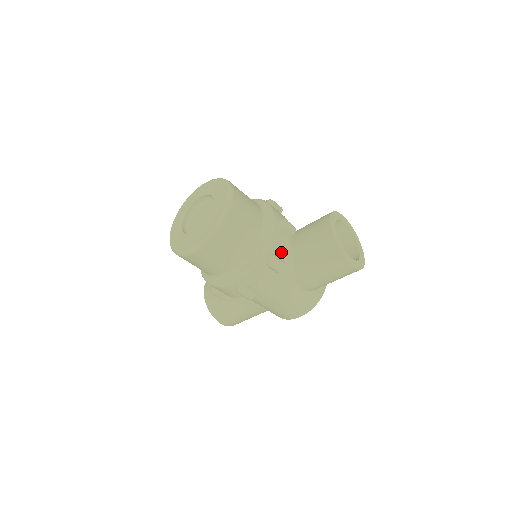
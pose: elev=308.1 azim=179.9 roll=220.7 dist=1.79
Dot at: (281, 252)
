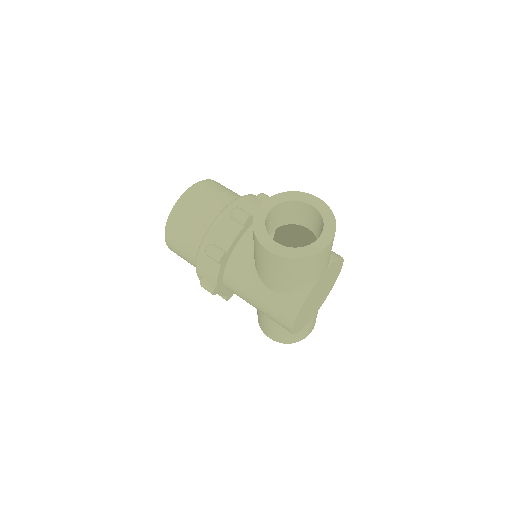
Dot at: (224, 242)
